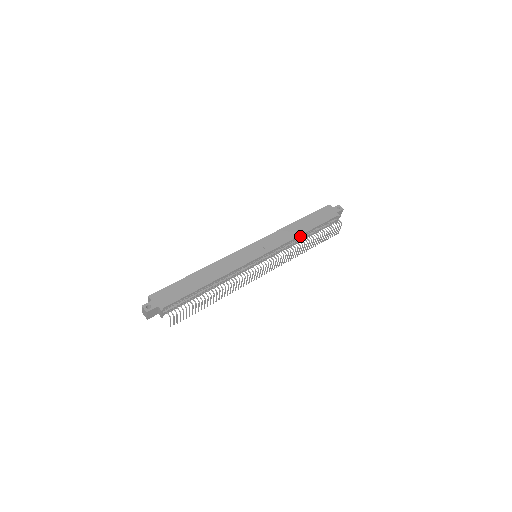
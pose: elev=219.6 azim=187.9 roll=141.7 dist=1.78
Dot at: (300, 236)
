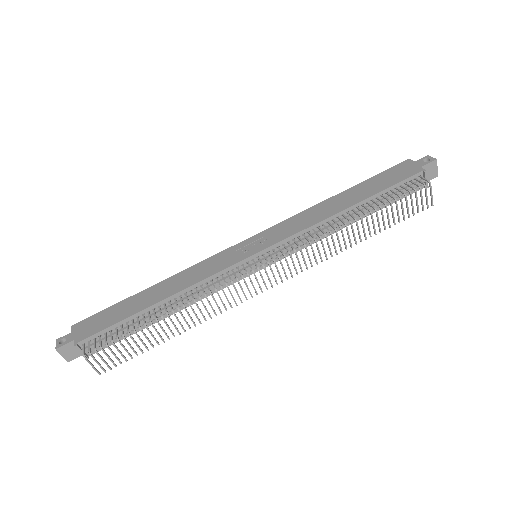
Dot at: (339, 214)
